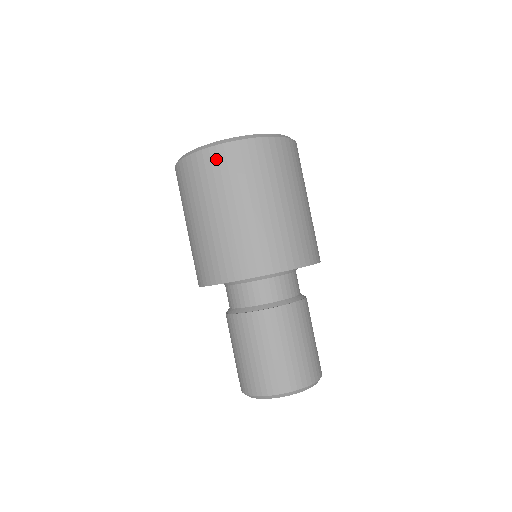
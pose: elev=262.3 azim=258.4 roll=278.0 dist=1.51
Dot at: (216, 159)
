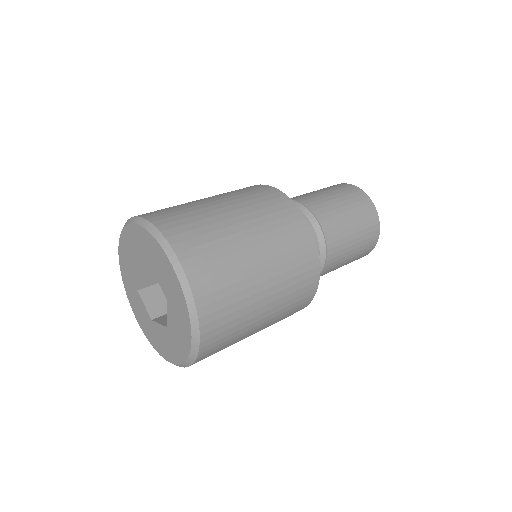
Dot at: occluded
